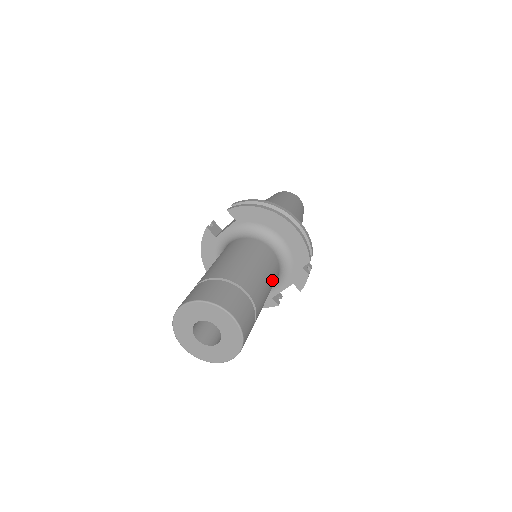
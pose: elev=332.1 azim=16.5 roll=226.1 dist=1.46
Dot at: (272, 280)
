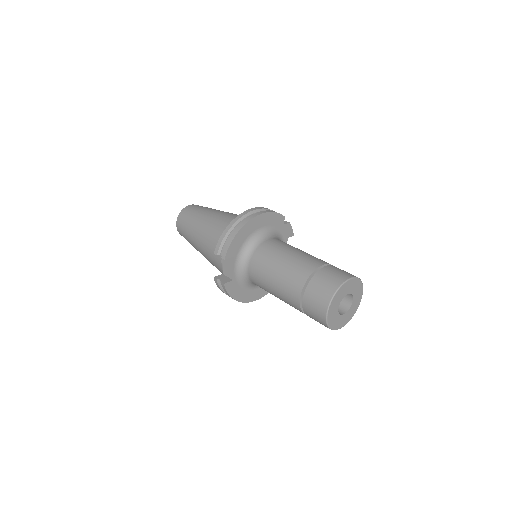
Dot at: occluded
